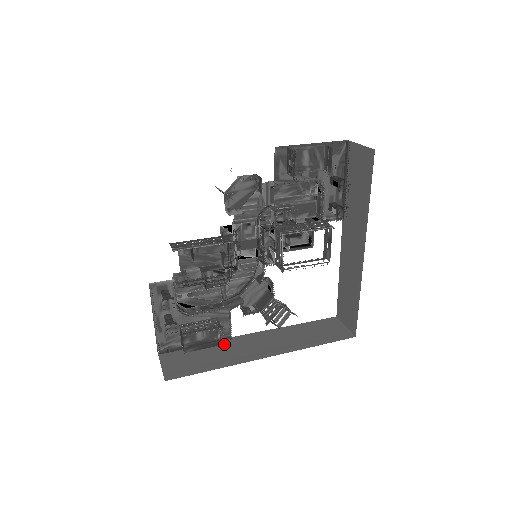
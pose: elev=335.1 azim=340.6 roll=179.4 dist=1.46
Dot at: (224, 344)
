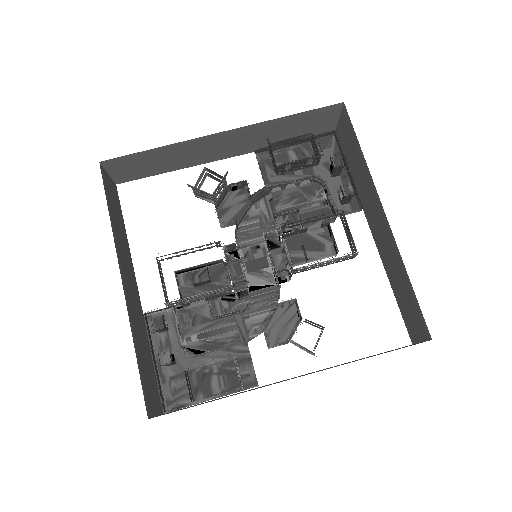
Dot at: (240, 382)
